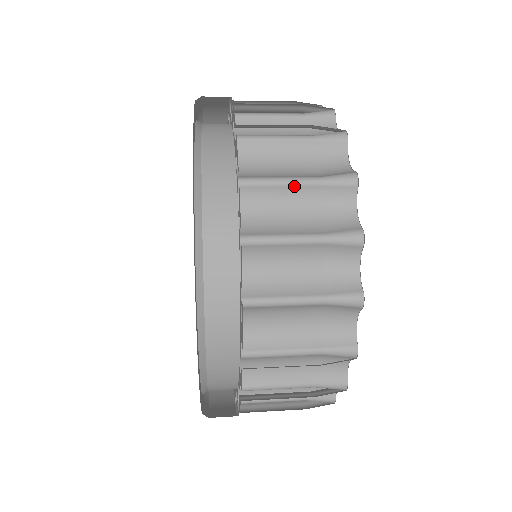
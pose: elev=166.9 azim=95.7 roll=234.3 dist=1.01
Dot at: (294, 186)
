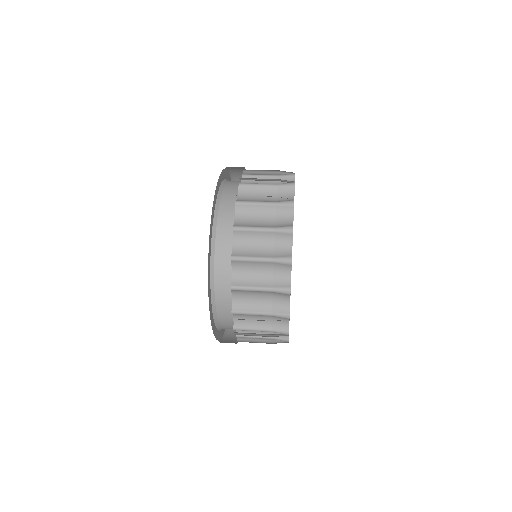
Dot at: (265, 186)
